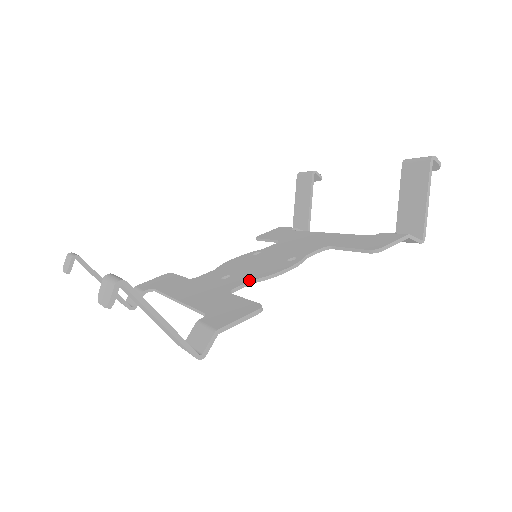
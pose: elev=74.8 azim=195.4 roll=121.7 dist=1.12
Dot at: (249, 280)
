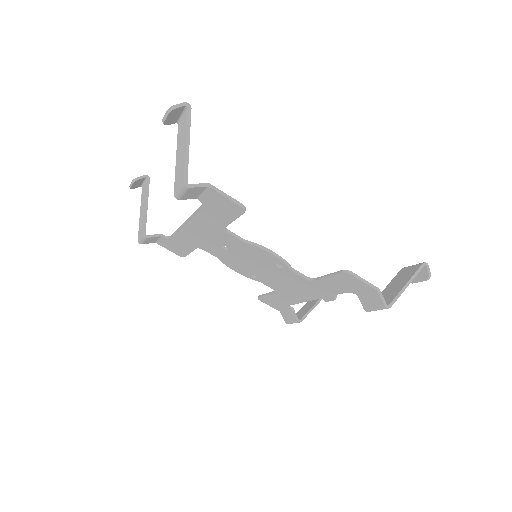
Dot at: (243, 239)
